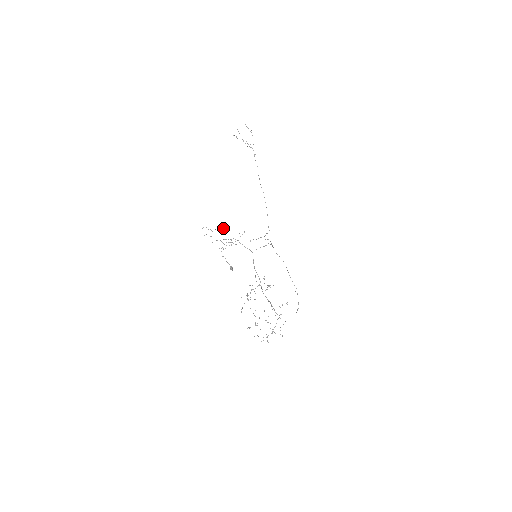
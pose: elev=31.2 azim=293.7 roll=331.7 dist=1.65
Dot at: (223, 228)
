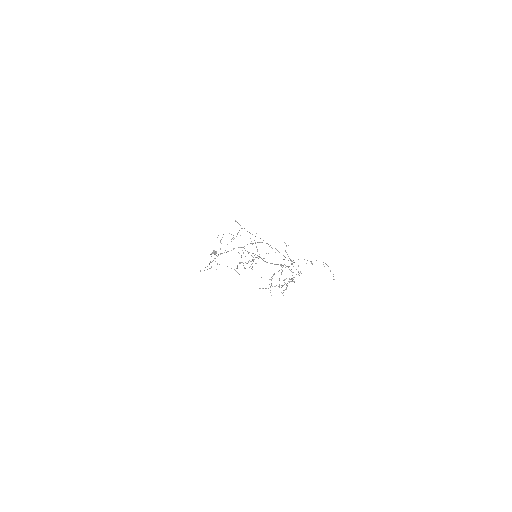
Dot at: occluded
